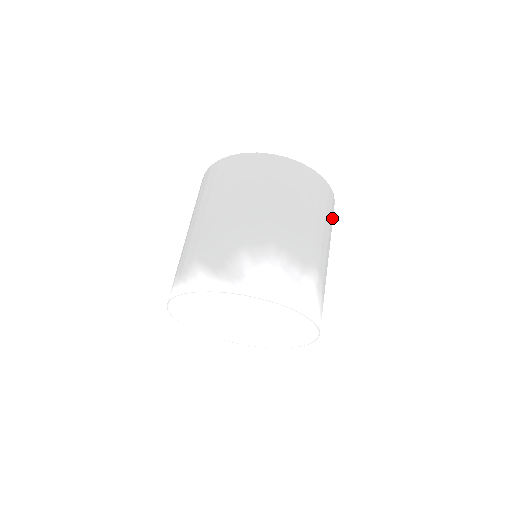
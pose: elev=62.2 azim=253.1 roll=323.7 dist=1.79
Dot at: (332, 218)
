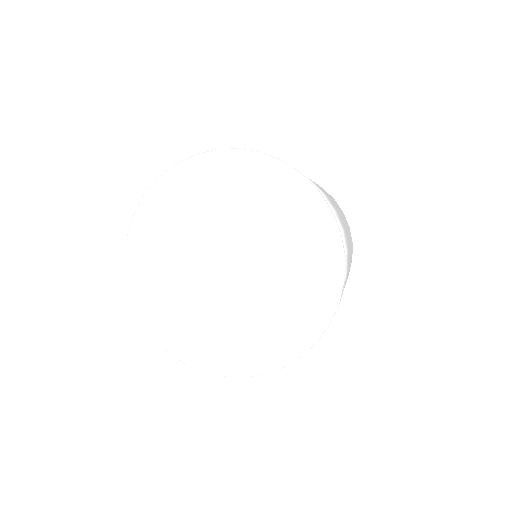
Dot at: occluded
